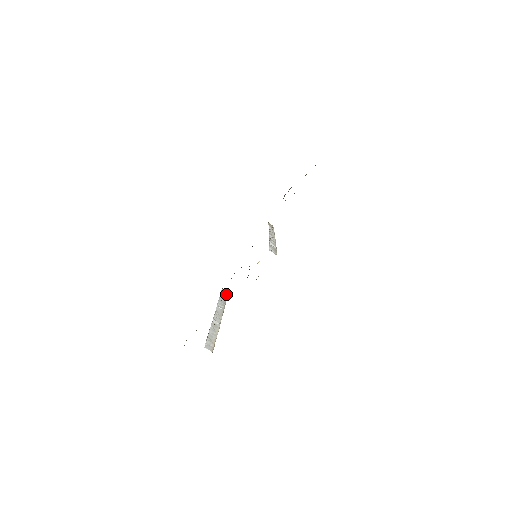
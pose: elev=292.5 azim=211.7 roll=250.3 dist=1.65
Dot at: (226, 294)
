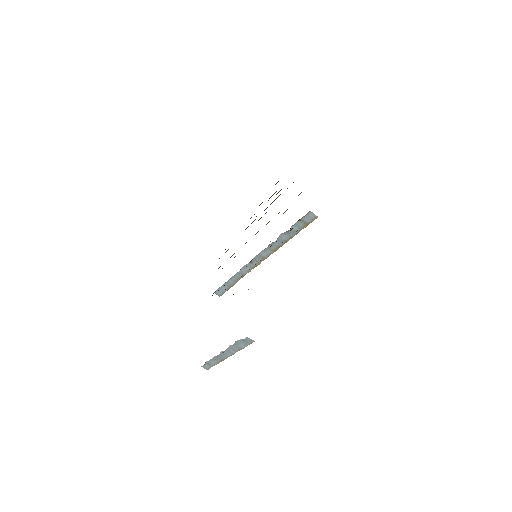
Dot at: occluded
